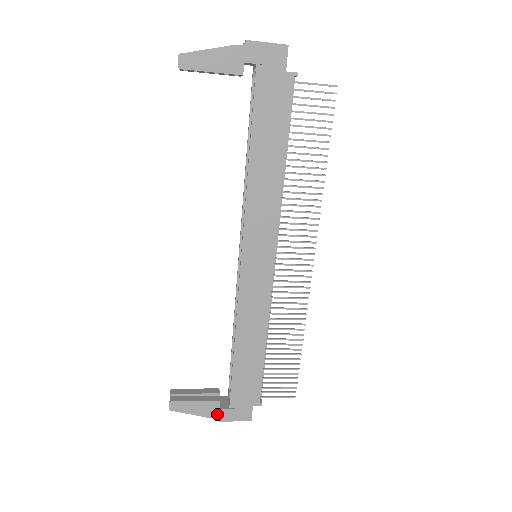
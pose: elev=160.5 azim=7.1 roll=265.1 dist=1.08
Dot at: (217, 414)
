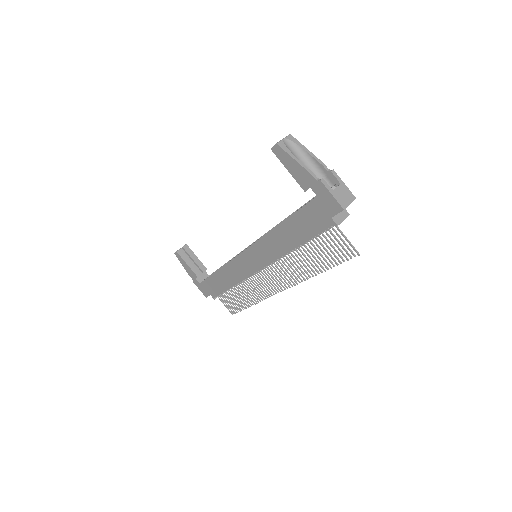
Dot at: (193, 278)
